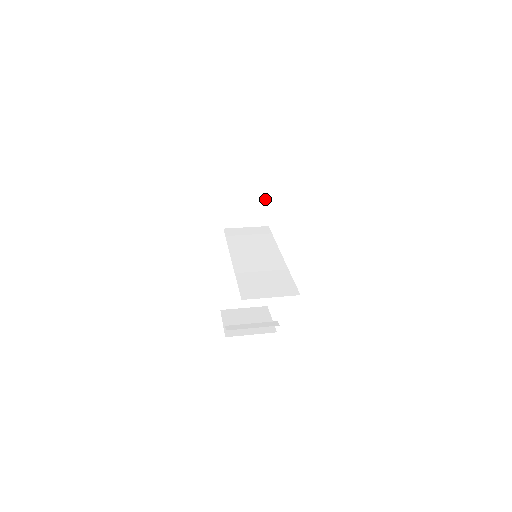
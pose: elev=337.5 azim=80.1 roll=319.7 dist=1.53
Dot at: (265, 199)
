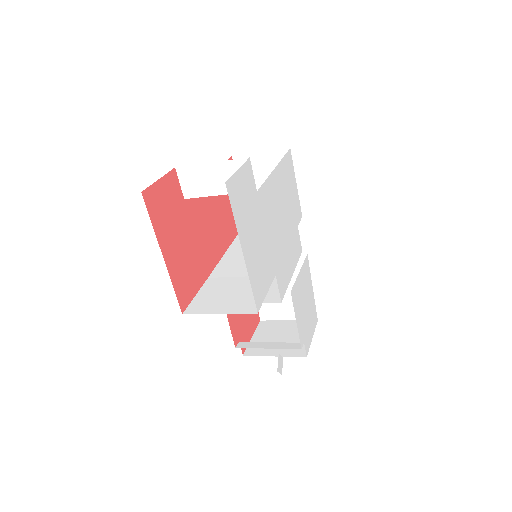
Dot at: (217, 179)
